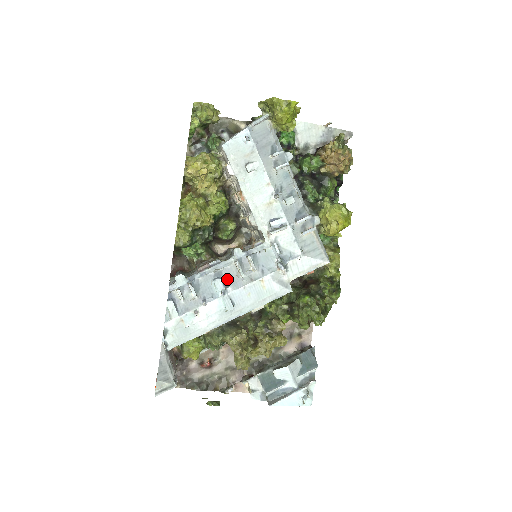
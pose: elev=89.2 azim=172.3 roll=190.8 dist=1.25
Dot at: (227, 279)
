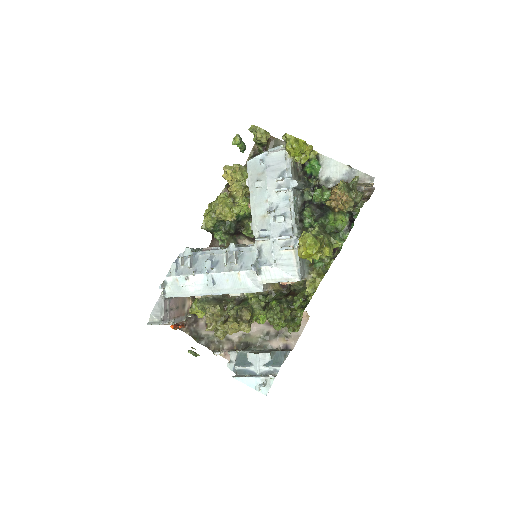
Dot at: (216, 263)
